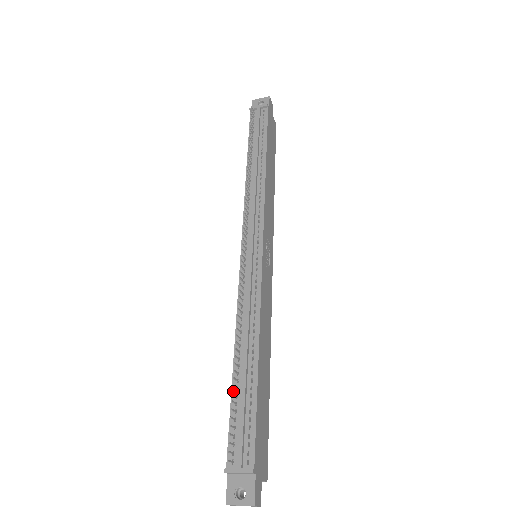
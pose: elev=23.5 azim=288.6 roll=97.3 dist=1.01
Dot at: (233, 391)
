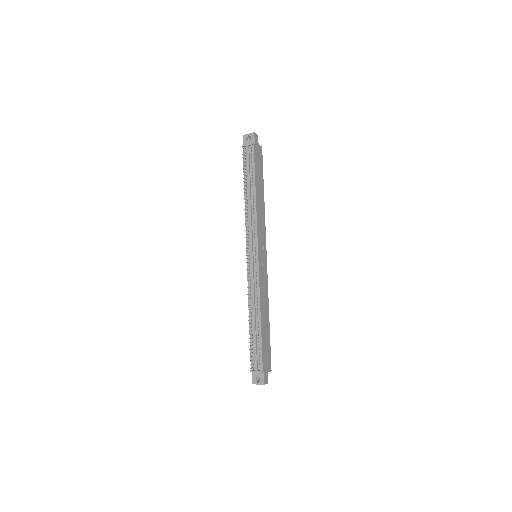
Dot at: (250, 336)
